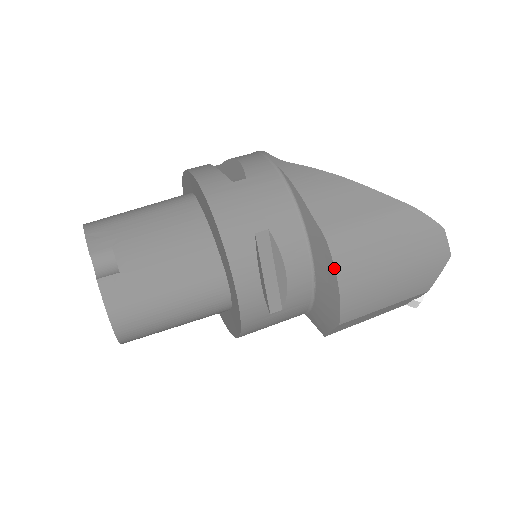
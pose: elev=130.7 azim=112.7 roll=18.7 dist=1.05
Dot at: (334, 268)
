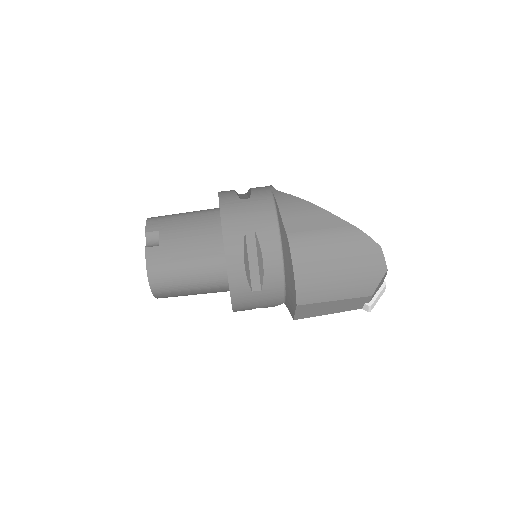
Dot at: (291, 260)
